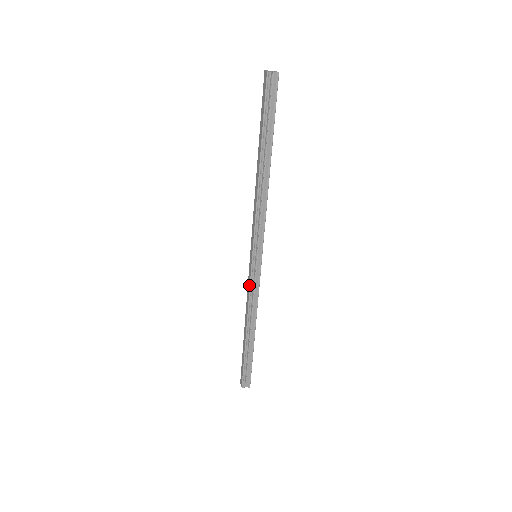
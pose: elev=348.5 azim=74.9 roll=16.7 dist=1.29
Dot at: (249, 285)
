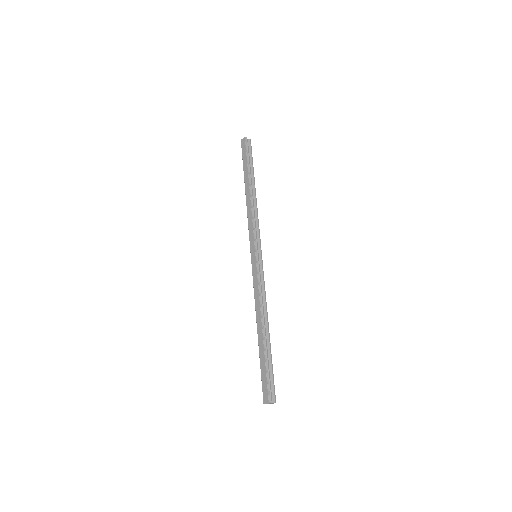
Dot at: (257, 279)
